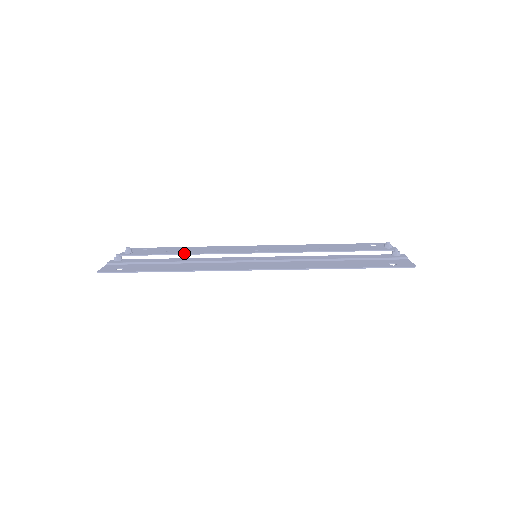
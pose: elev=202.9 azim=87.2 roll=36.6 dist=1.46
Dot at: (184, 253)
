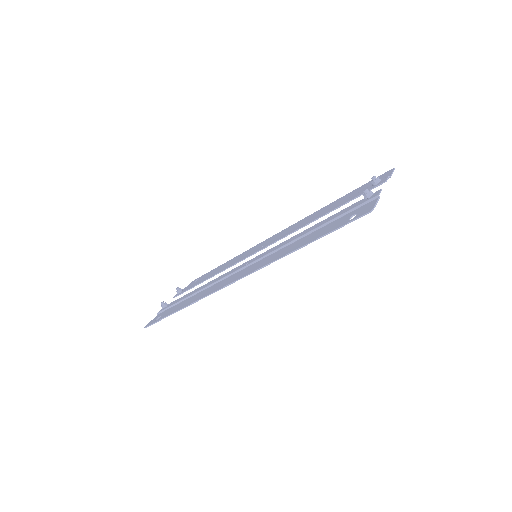
Dot at: (211, 276)
